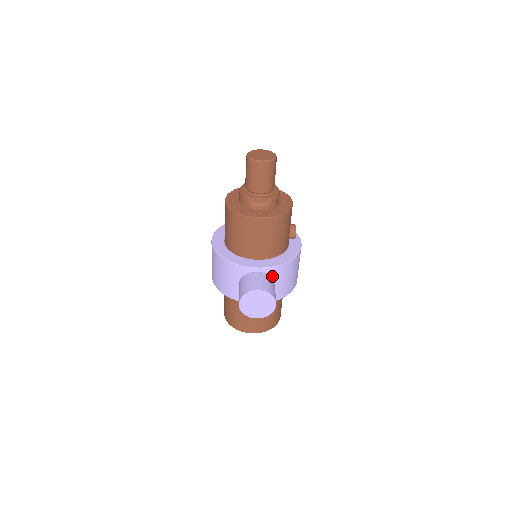
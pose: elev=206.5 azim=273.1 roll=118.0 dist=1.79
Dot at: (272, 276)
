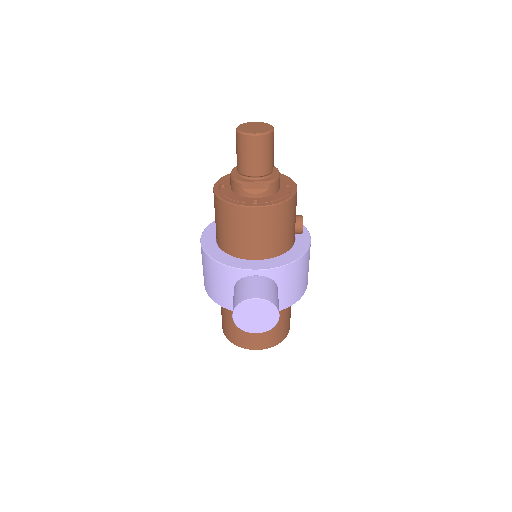
Dot at: (274, 280)
